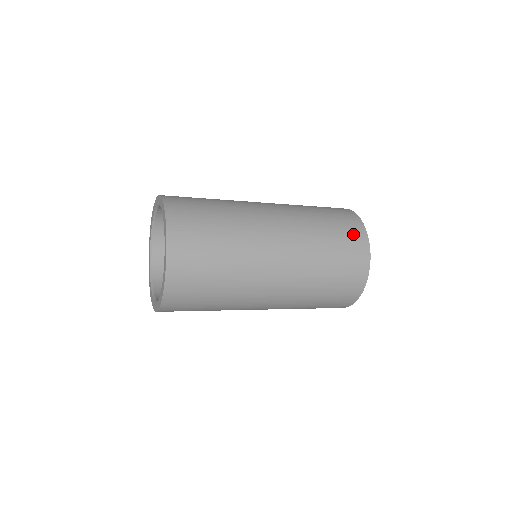
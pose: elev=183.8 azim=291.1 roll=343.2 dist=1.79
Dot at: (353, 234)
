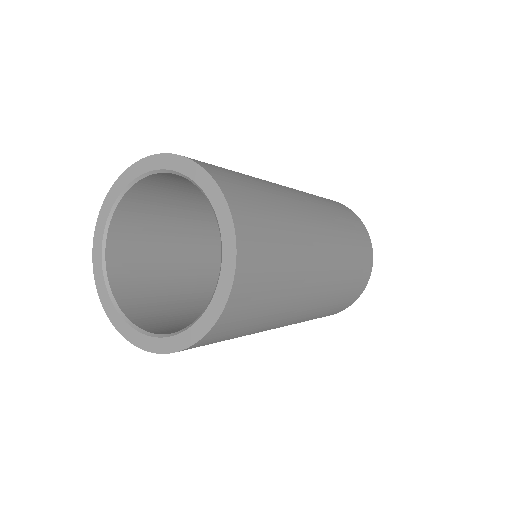
Dot at: (354, 218)
